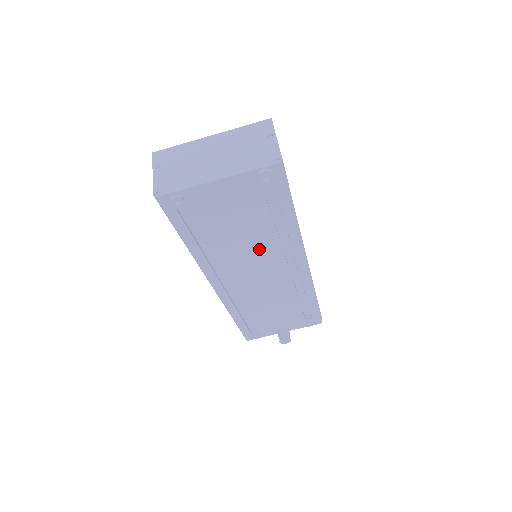
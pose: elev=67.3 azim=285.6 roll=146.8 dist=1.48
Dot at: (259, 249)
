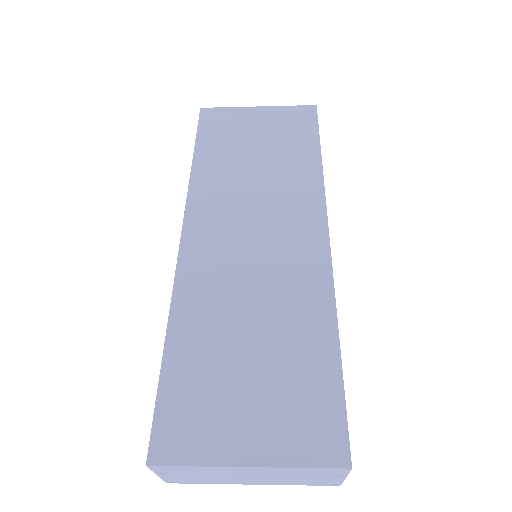
Dot at: occluded
